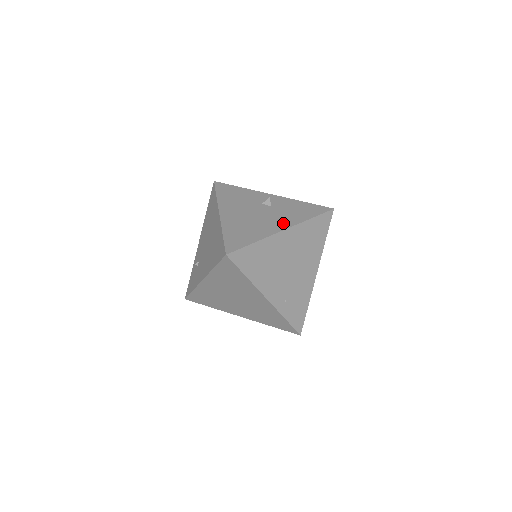
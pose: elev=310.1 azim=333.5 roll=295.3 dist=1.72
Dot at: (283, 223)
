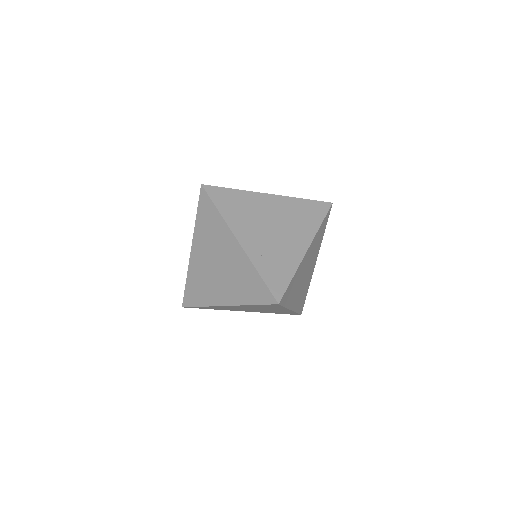
Dot at: occluded
